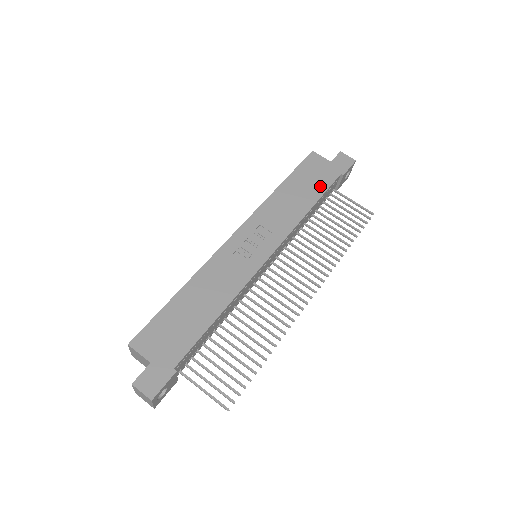
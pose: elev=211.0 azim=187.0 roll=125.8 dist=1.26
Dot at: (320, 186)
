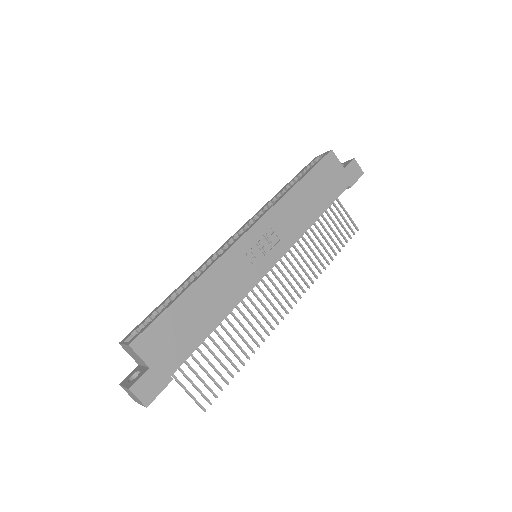
Dot at: (330, 195)
